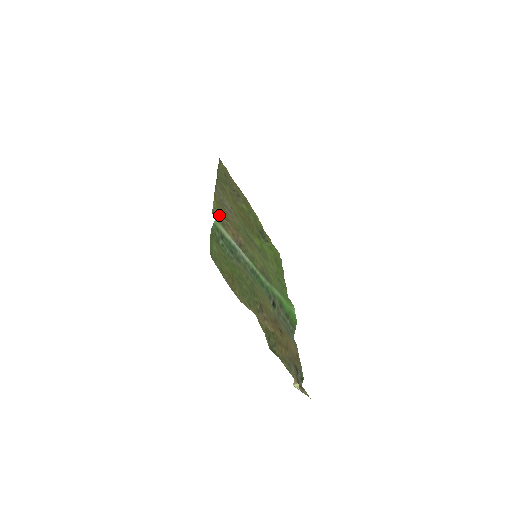
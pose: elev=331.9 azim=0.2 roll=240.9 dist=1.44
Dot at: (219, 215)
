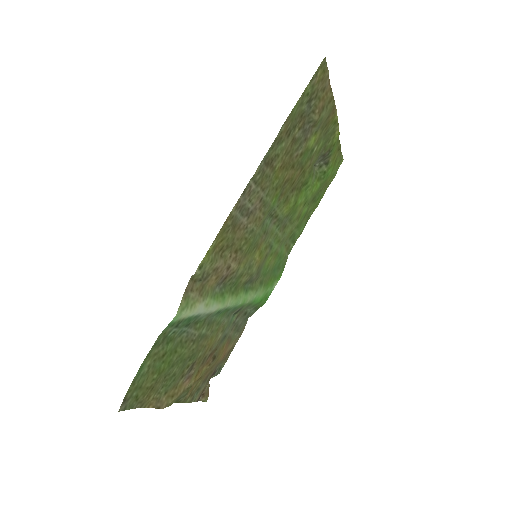
Dot at: (206, 268)
